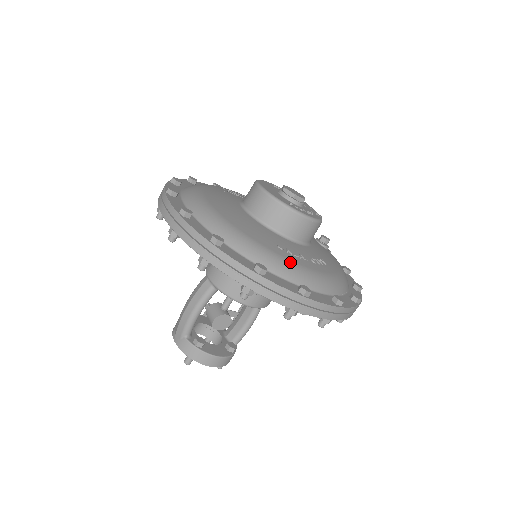
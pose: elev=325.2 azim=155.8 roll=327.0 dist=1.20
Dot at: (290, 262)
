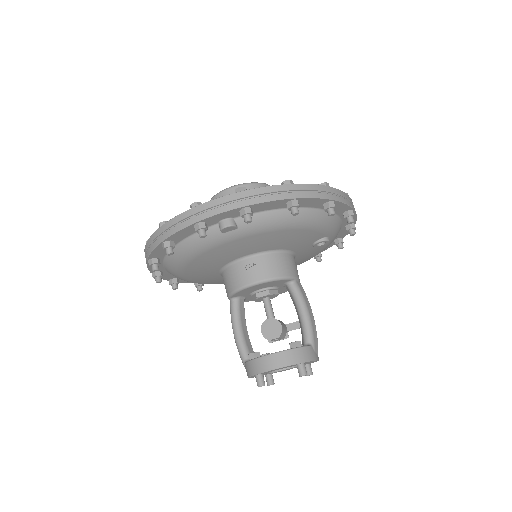
Dot at: occluded
